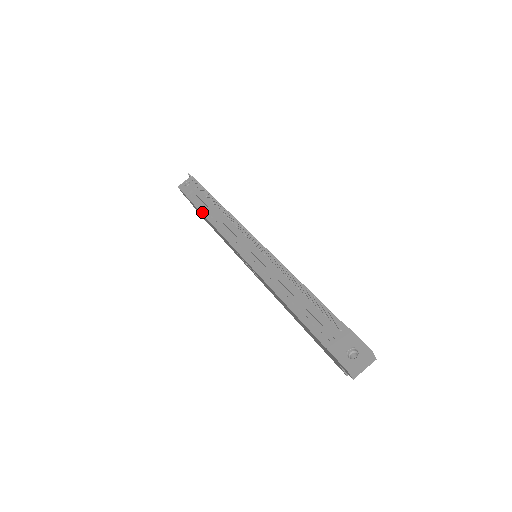
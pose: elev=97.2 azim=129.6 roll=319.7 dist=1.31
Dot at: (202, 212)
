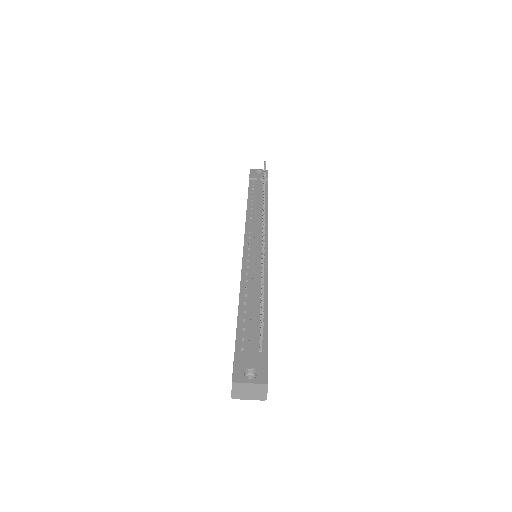
Dot at: (249, 196)
